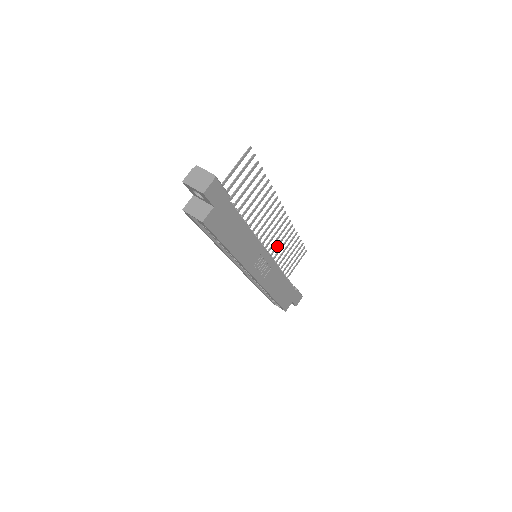
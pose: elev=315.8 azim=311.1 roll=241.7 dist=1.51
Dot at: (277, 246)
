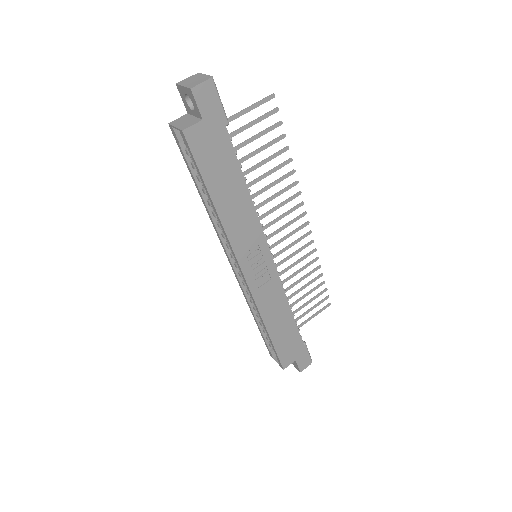
Dot at: (290, 267)
